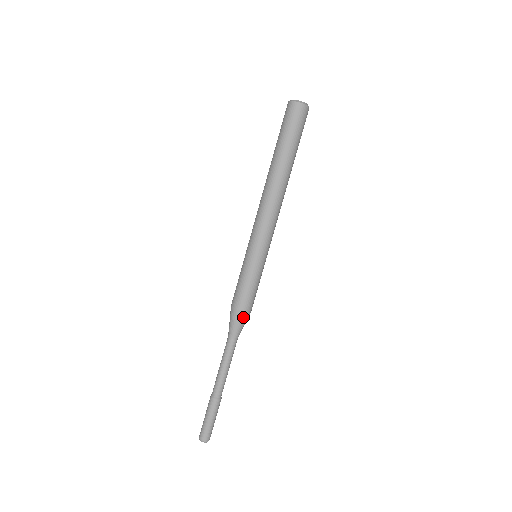
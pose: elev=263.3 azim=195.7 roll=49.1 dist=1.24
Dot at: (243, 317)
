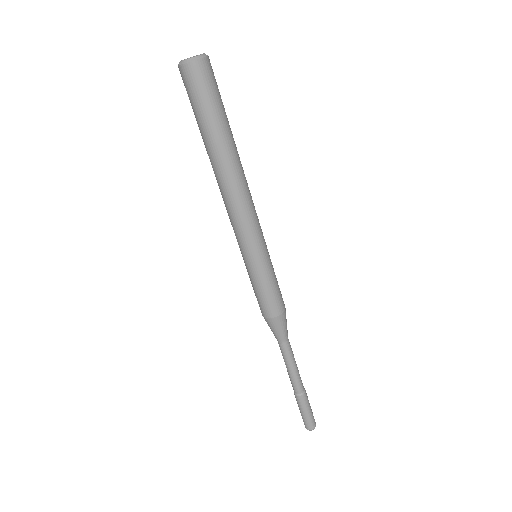
Dot at: (284, 317)
